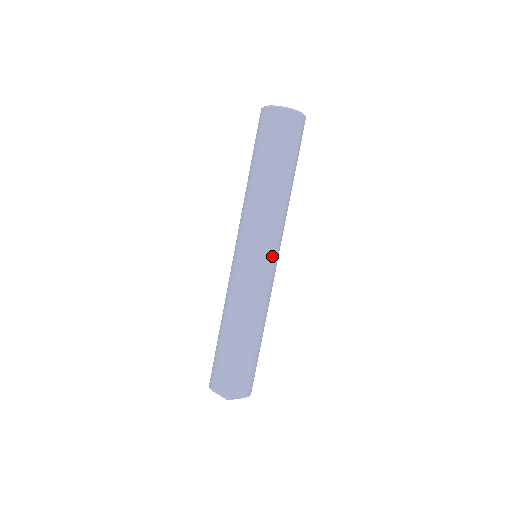
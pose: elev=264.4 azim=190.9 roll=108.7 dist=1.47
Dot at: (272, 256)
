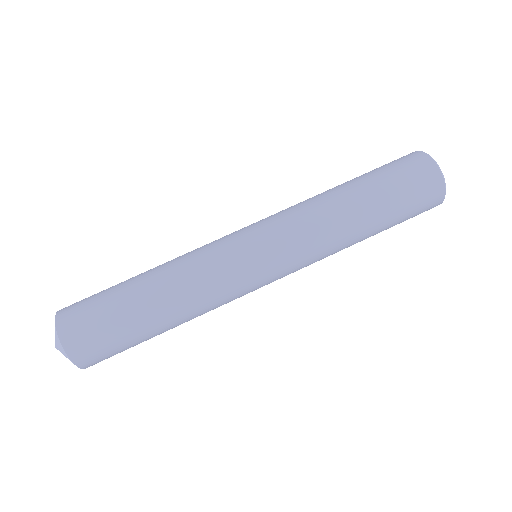
Dot at: occluded
